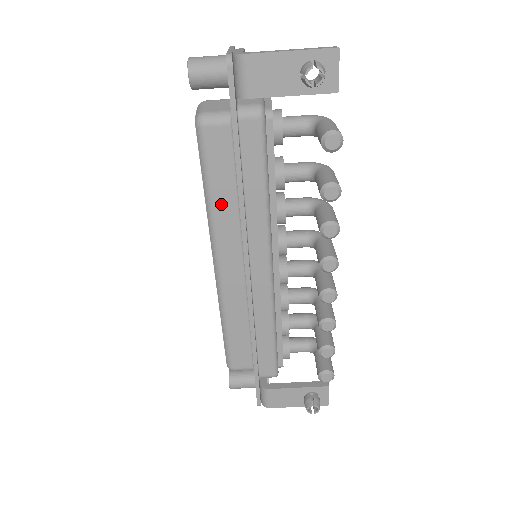
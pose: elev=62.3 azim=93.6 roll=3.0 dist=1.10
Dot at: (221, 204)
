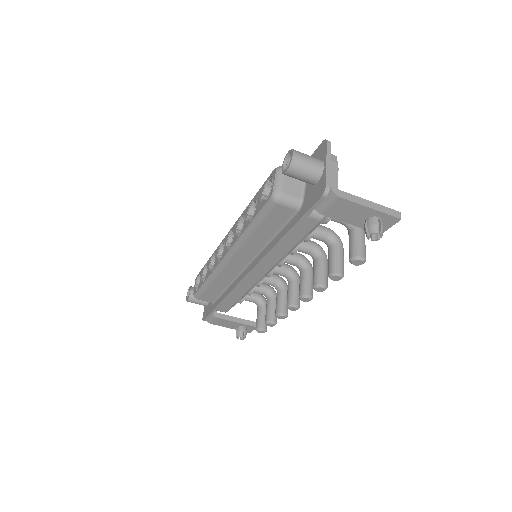
Dot at: (256, 238)
